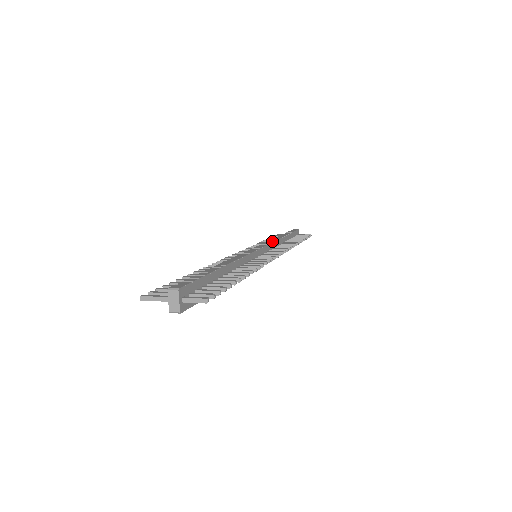
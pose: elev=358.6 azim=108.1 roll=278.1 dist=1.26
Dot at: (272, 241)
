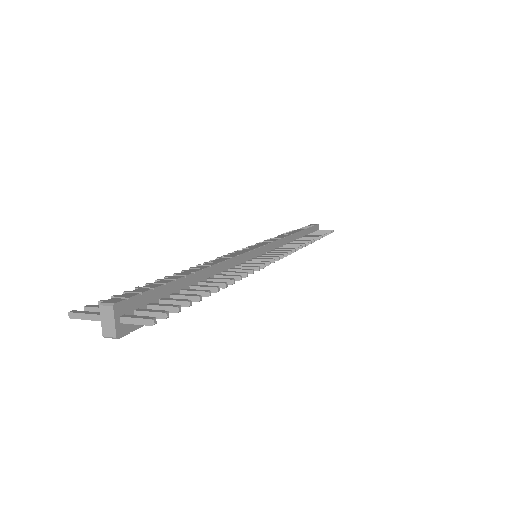
Dot at: (280, 237)
